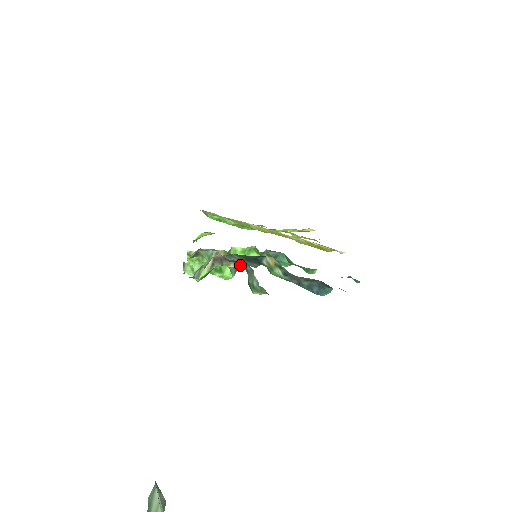
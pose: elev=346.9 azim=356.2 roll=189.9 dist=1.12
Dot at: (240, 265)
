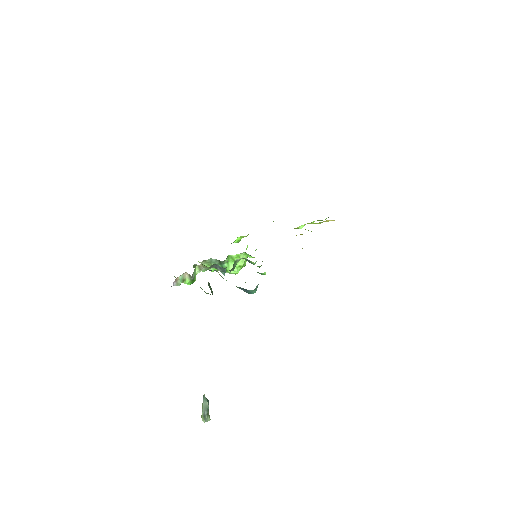
Dot at: occluded
